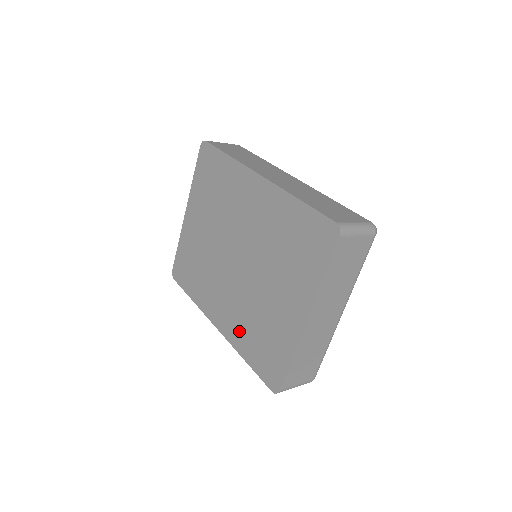
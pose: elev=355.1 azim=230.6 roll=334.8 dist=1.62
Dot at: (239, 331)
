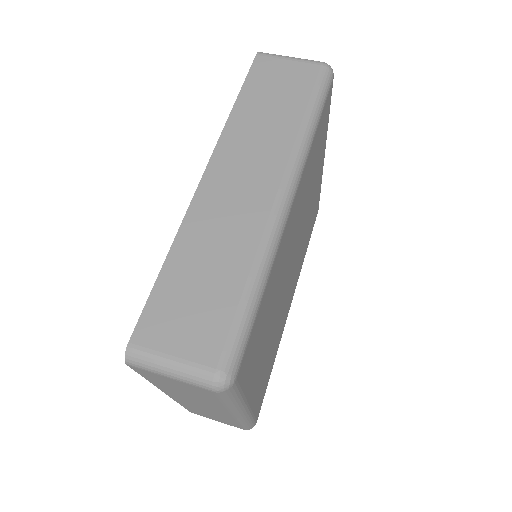
Dot at: occluded
